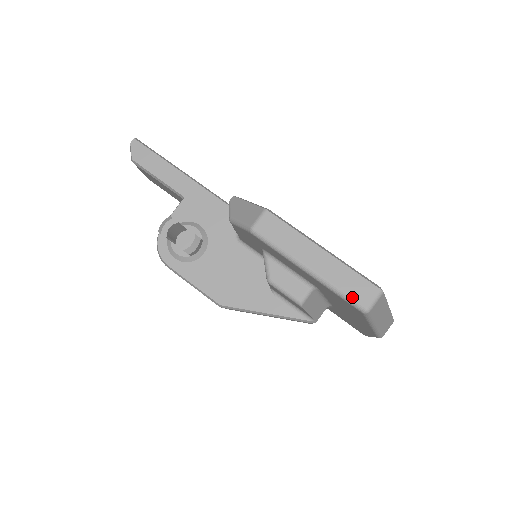
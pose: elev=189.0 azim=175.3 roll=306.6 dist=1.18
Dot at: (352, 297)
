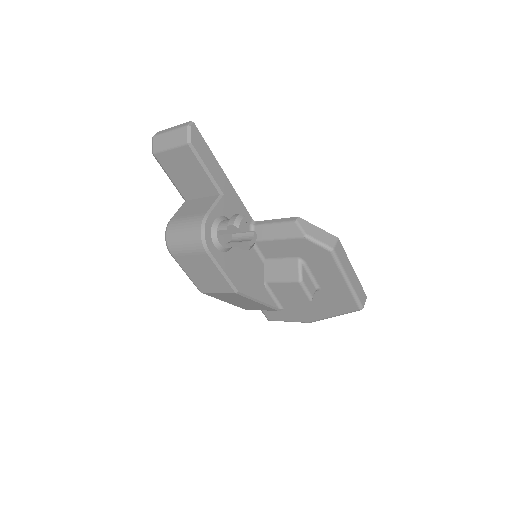
Dot at: (360, 300)
